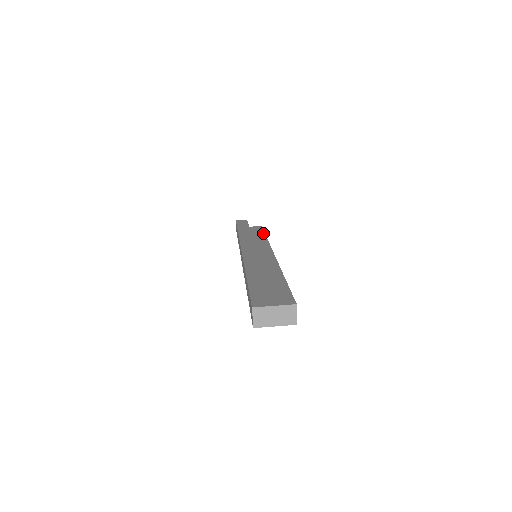
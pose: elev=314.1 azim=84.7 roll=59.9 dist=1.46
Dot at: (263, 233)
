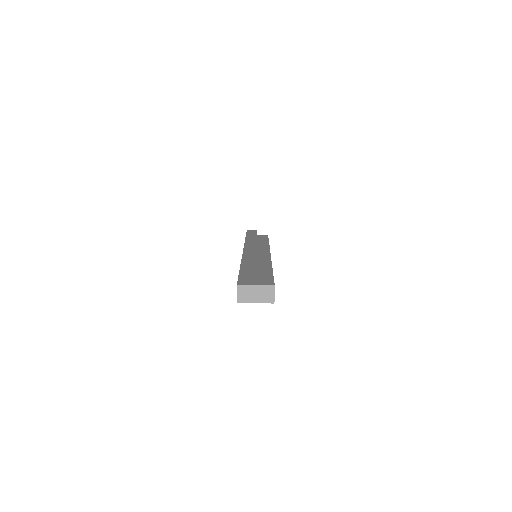
Dot at: (267, 239)
